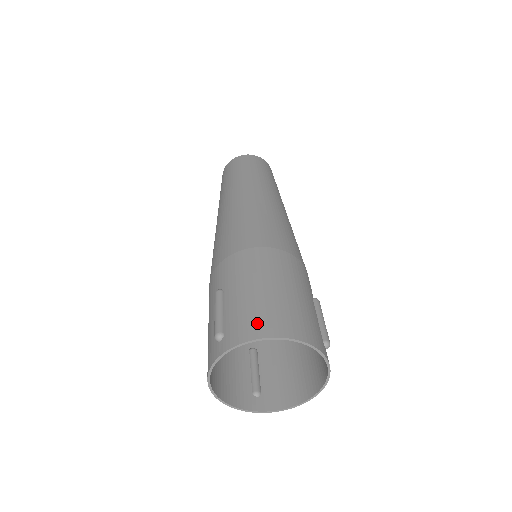
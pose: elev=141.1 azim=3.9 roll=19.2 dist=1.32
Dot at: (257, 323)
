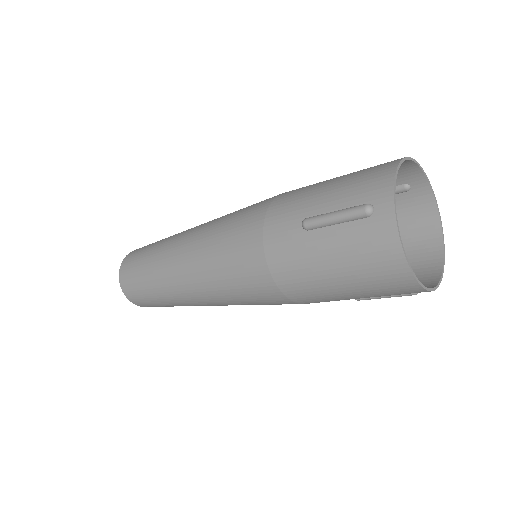
Dot at: (376, 172)
